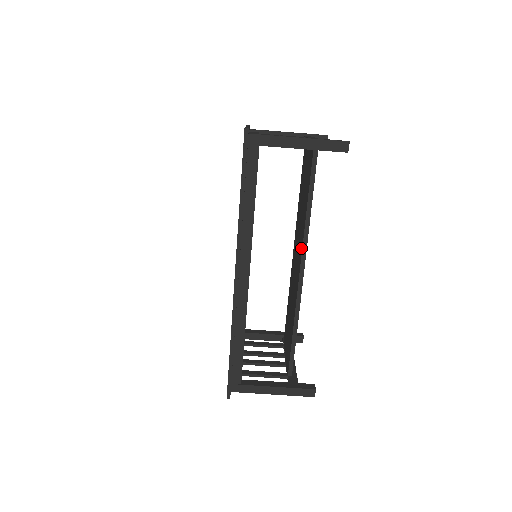
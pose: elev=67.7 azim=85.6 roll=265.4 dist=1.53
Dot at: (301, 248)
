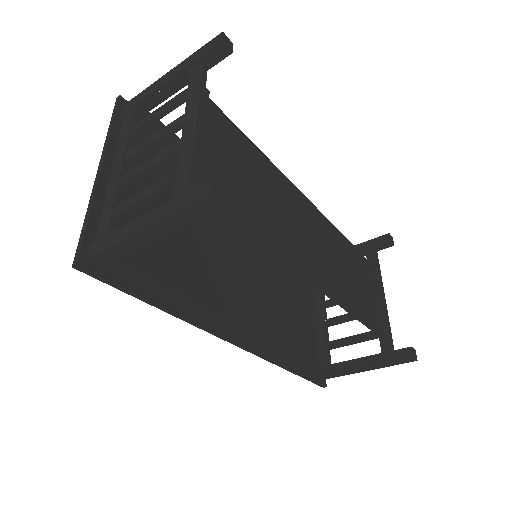
Dot at: occluded
